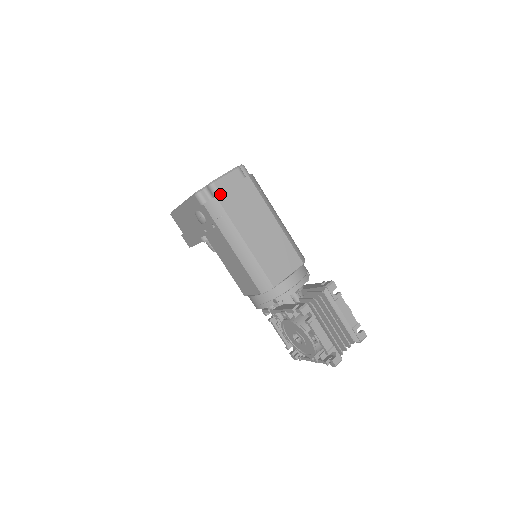
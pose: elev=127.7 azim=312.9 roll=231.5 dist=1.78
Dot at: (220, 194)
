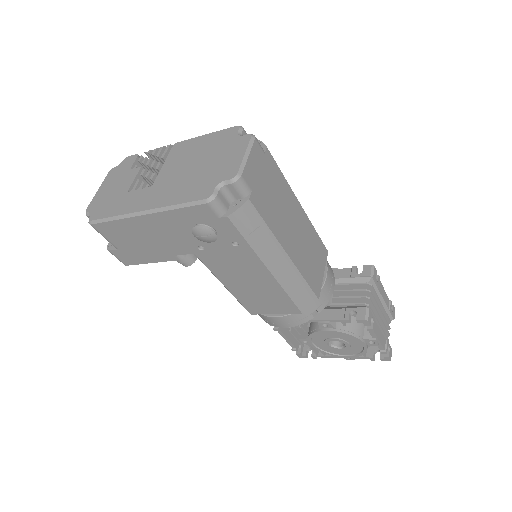
Dot at: (252, 193)
